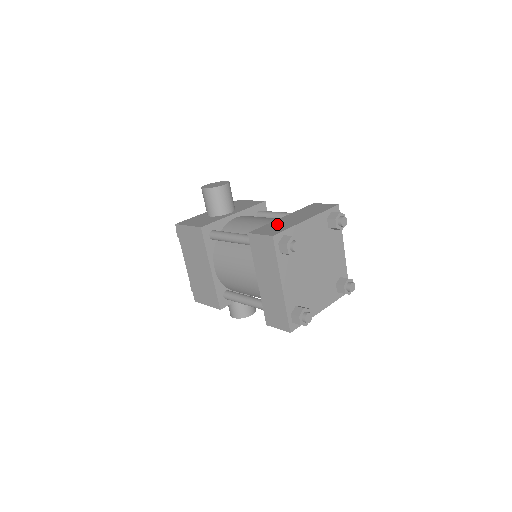
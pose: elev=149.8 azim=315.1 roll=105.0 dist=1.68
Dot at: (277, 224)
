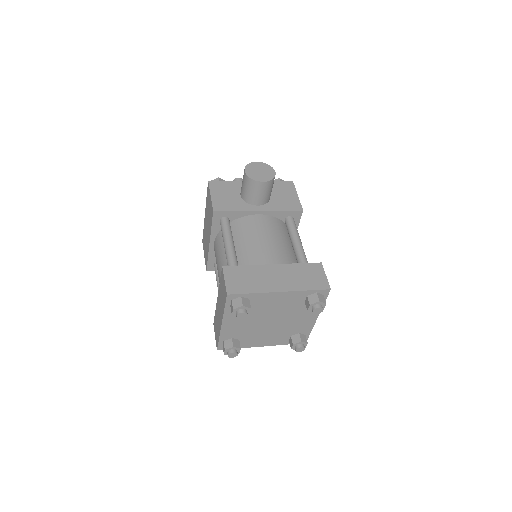
Dot at: (254, 275)
